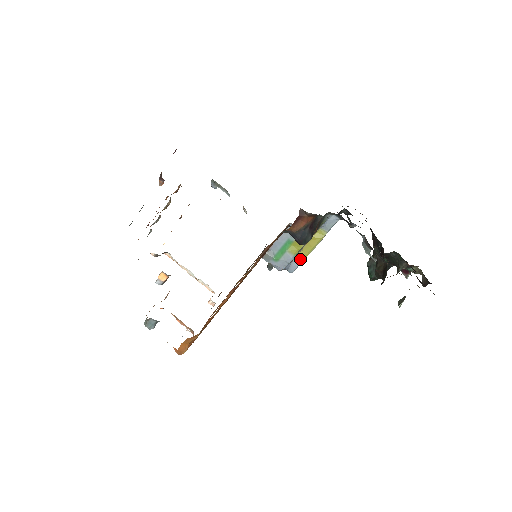
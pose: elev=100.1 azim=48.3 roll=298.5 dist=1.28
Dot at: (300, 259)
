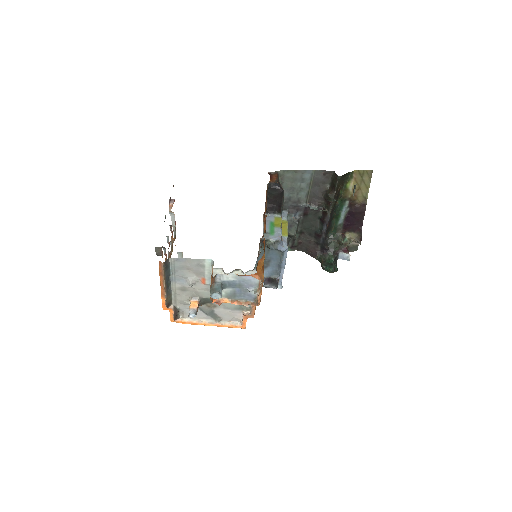
Dot at: (285, 238)
